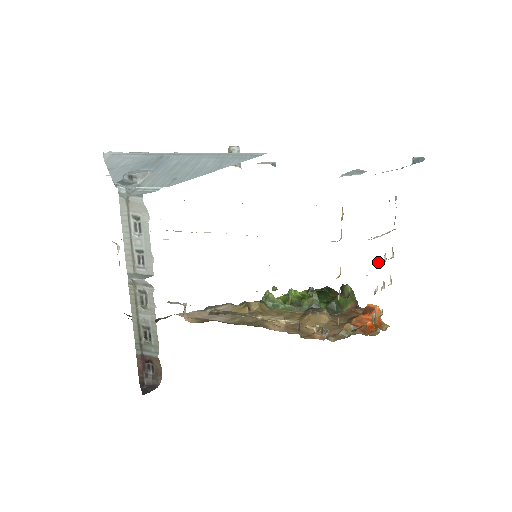
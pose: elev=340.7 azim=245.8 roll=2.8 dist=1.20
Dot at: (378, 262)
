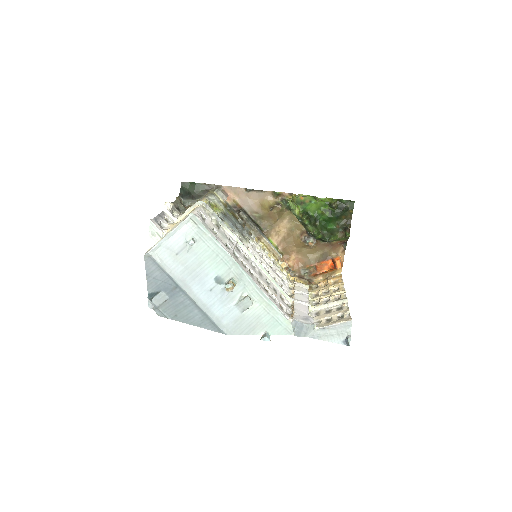
Dot at: (319, 302)
